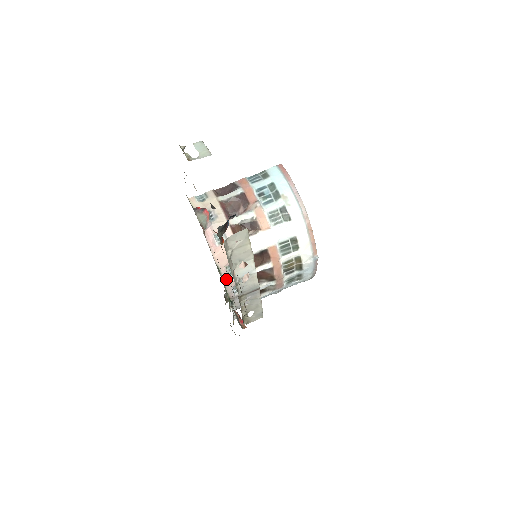
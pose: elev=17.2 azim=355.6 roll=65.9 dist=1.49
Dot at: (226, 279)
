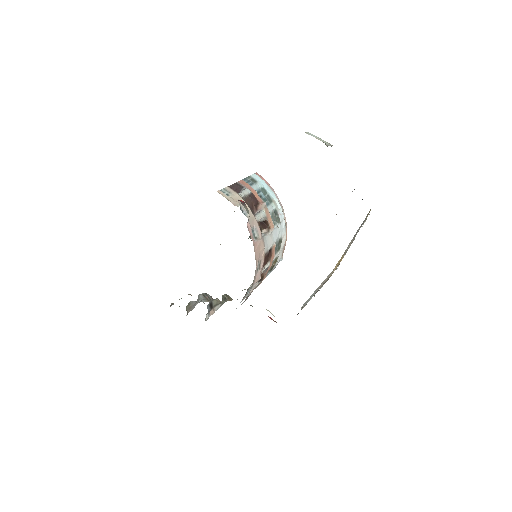
Dot at: (255, 276)
